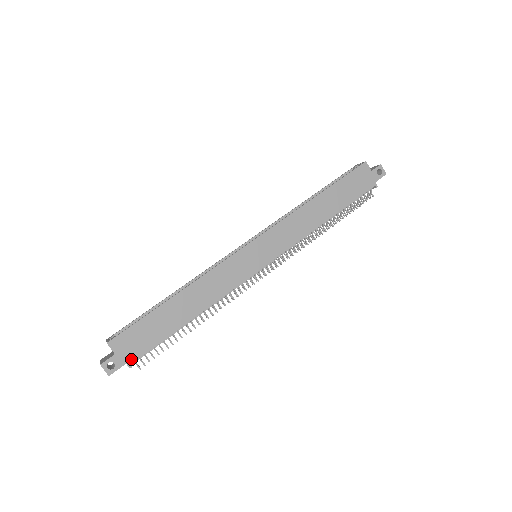
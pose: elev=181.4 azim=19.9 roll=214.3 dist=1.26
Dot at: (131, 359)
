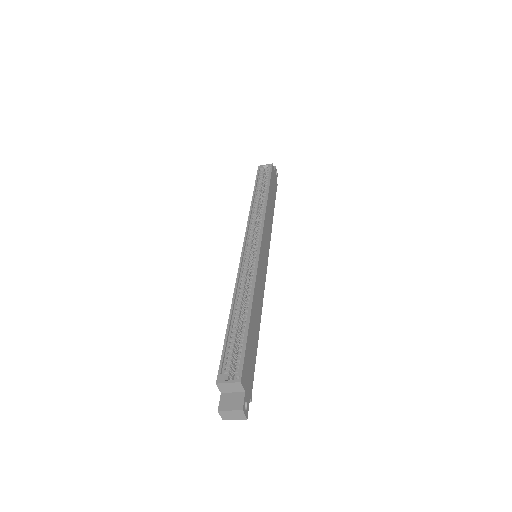
Dot at: (250, 391)
